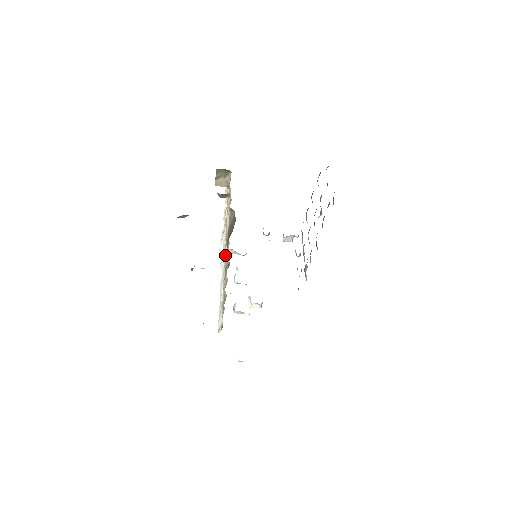
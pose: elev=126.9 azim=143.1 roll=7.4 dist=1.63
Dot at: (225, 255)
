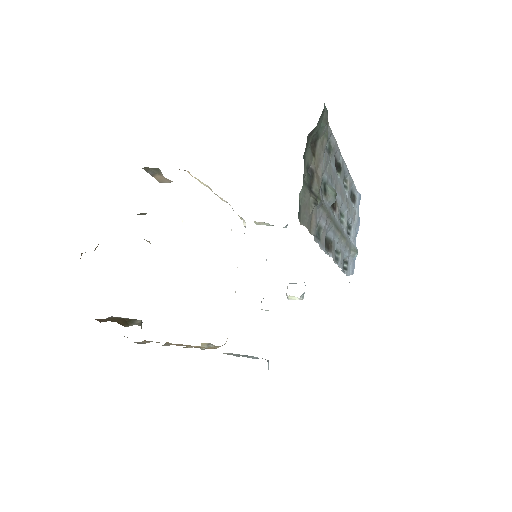
Dot at: occluded
